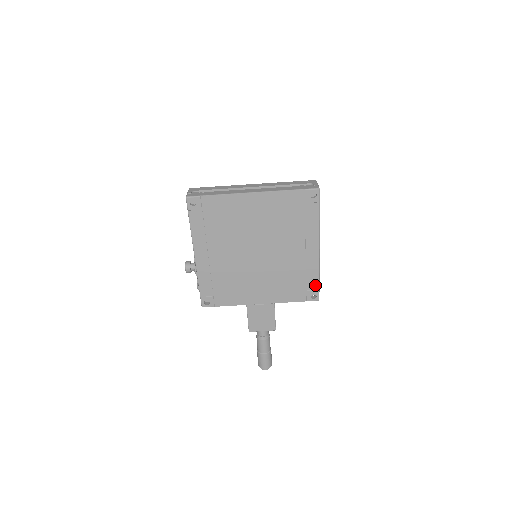
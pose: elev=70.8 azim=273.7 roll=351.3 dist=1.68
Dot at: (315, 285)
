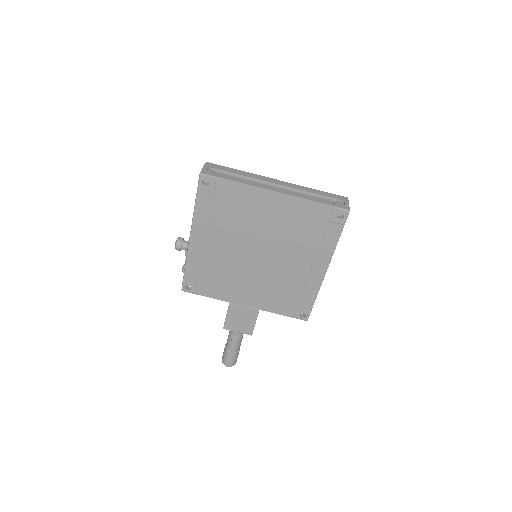
Dot at: (308, 305)
